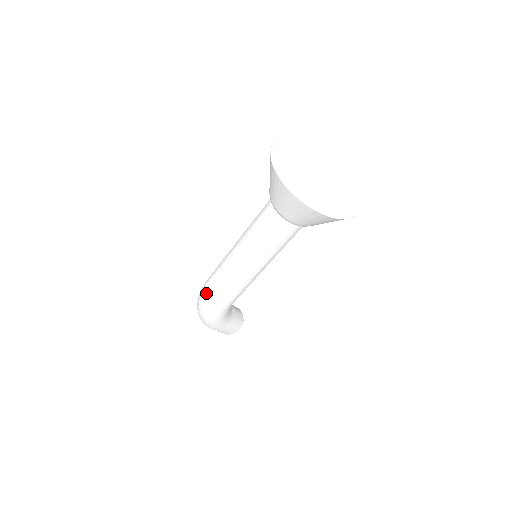
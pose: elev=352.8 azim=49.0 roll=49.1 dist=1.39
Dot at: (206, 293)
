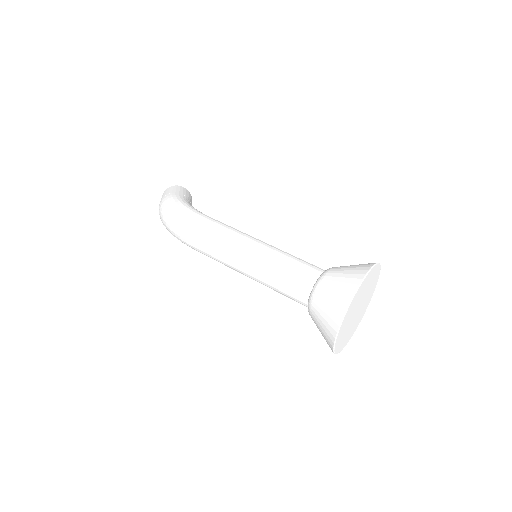
Dot at: (190, 235)
